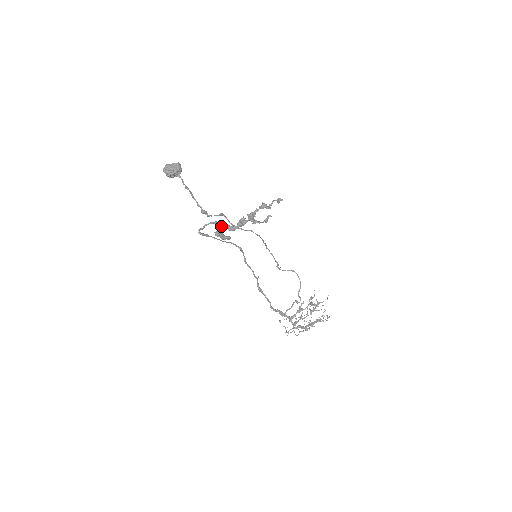
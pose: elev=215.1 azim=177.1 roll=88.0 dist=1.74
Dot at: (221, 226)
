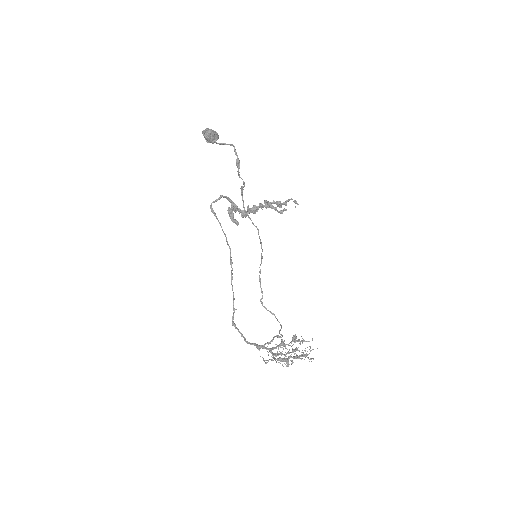
Dot at: (235, 206)
